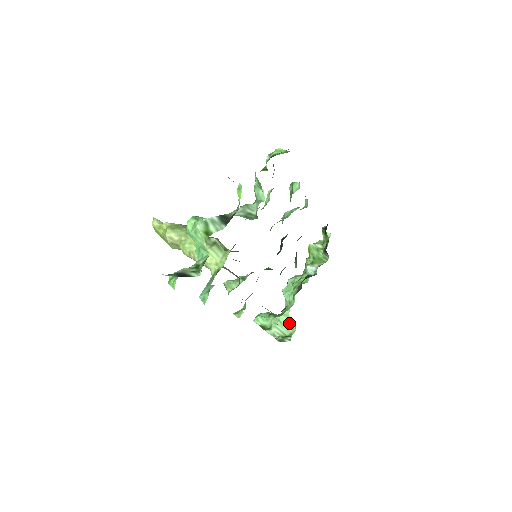
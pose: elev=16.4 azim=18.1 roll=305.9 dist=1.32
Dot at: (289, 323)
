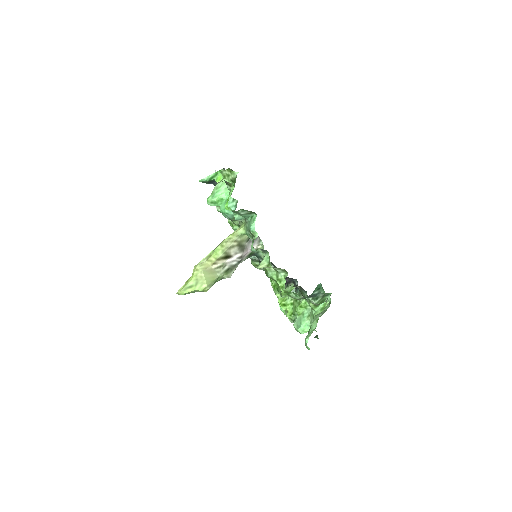
Dot at: (322, 310)
